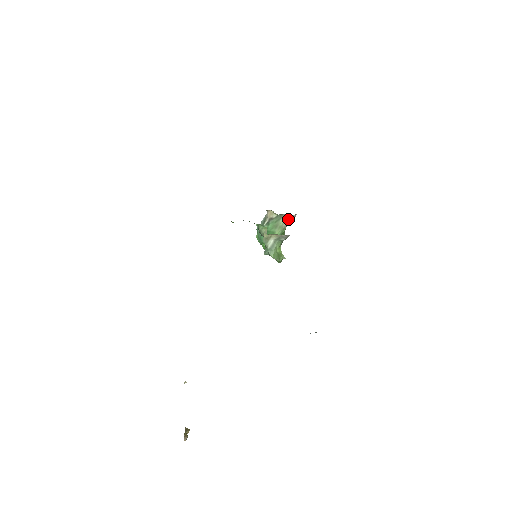
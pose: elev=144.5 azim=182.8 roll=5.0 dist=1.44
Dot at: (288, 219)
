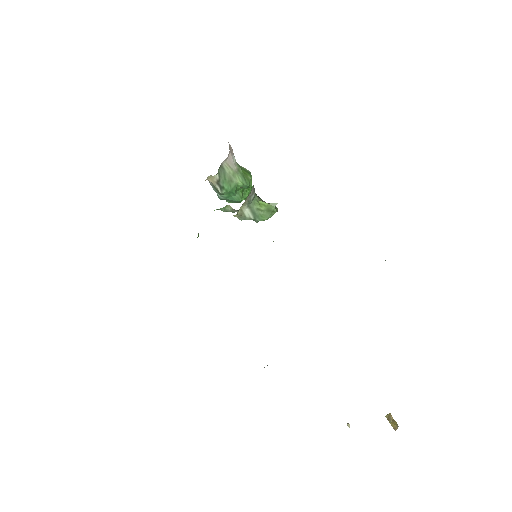
Dot at: (230, 161)
